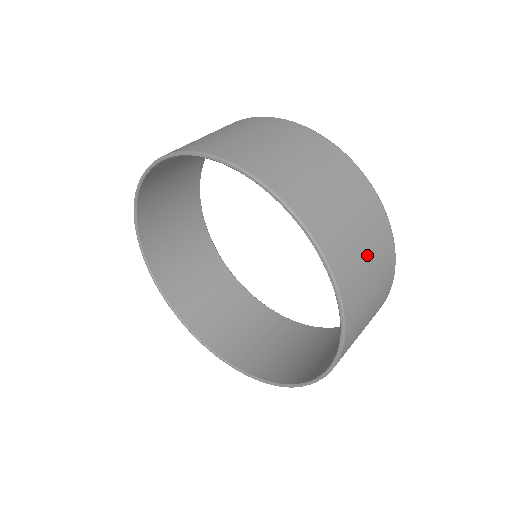
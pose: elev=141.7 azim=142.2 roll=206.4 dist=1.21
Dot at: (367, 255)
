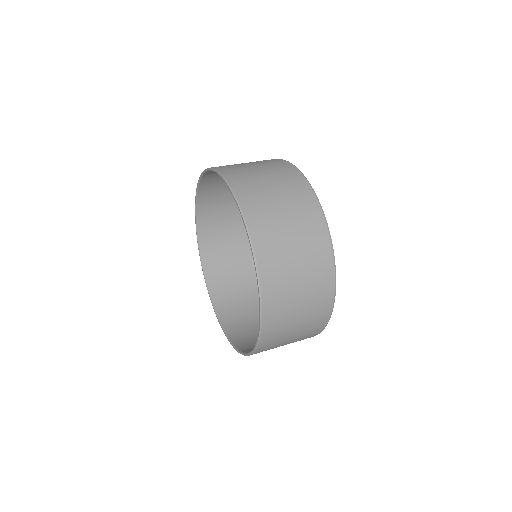
Dot at: (300, 298)
